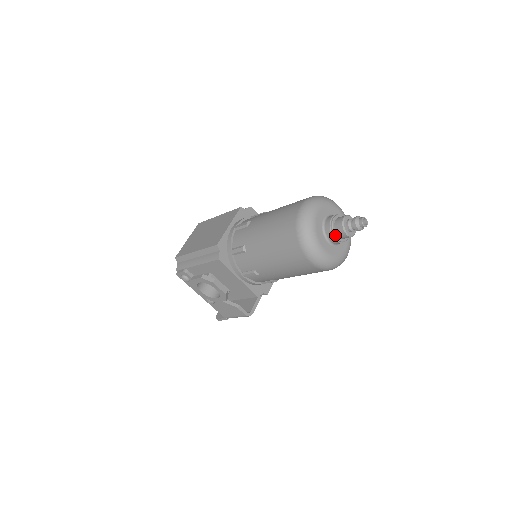
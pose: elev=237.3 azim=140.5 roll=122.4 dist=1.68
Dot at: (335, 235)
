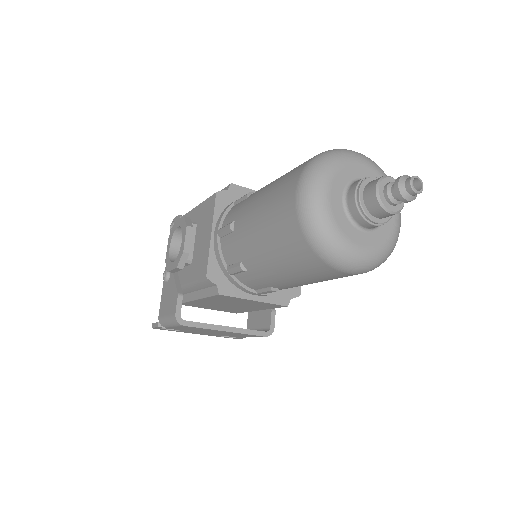
Dot at: (360, 188)
